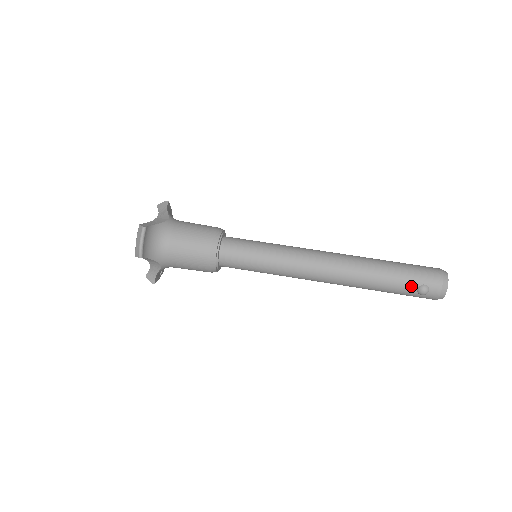
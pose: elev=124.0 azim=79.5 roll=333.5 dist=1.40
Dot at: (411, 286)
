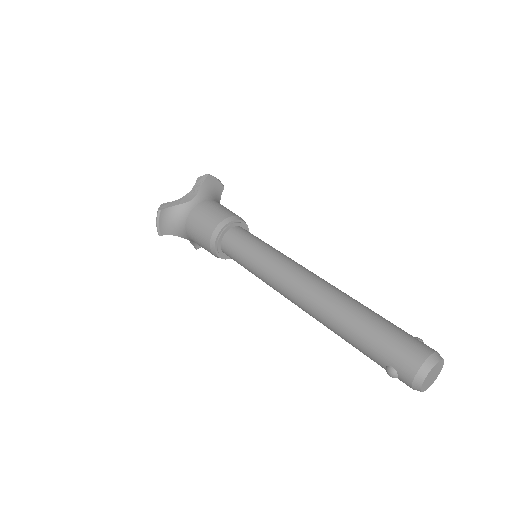
Dot at: (378, 360)
